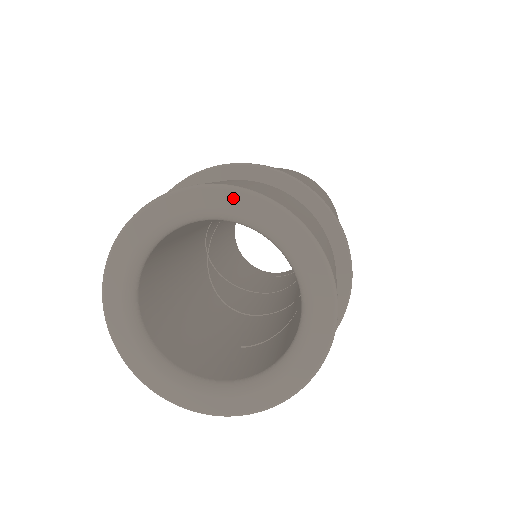
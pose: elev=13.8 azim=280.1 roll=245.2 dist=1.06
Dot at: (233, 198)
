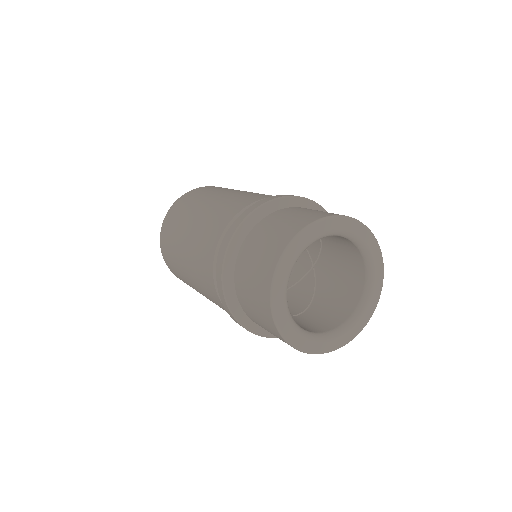
Dot at: (355, 226)
